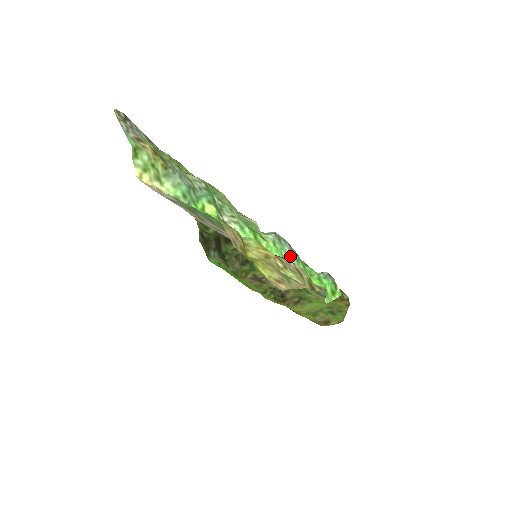
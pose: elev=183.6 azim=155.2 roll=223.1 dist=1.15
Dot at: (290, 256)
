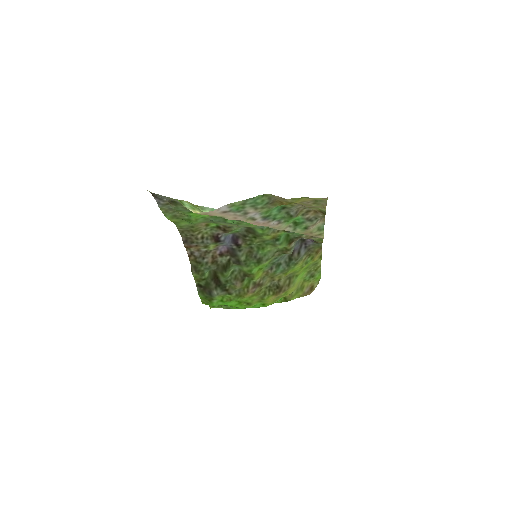
Dot at: occluded
